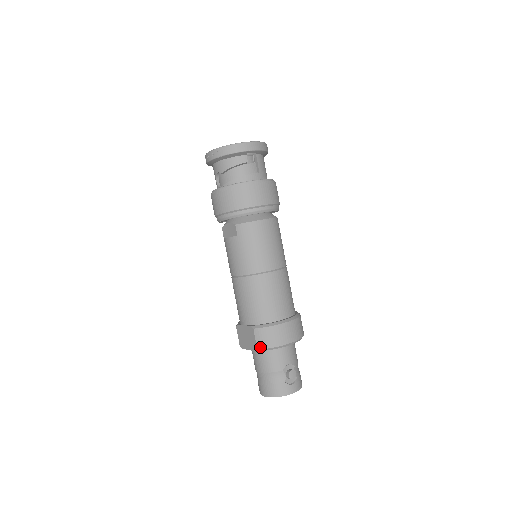
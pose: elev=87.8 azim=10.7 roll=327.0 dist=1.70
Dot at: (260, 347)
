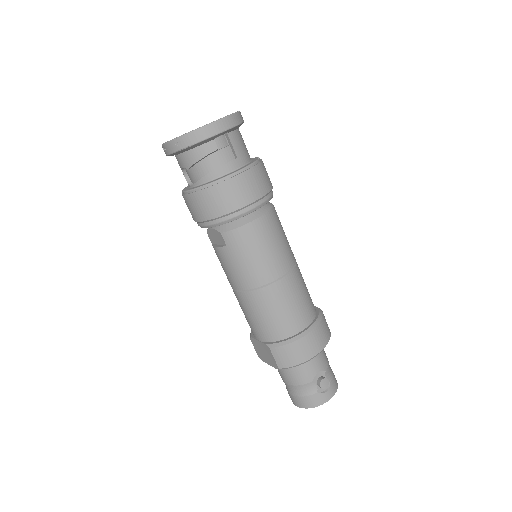
Dot at: (281, 366)
